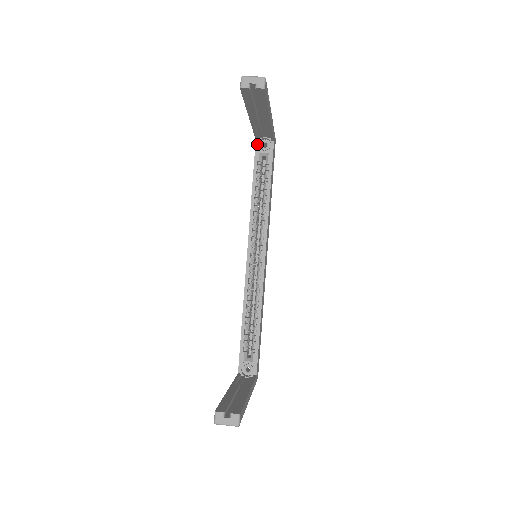
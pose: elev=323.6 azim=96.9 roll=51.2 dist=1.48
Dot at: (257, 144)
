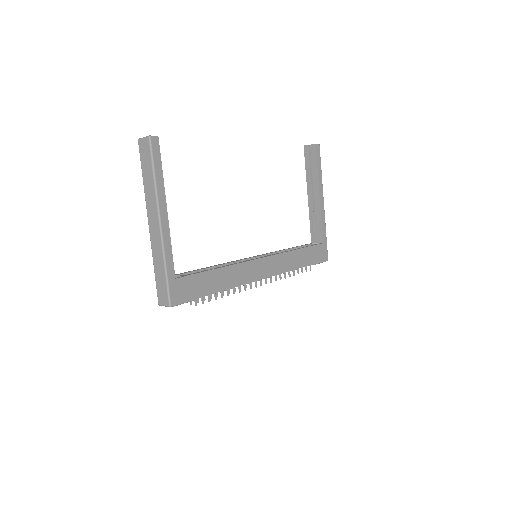
Dot at: occluded
